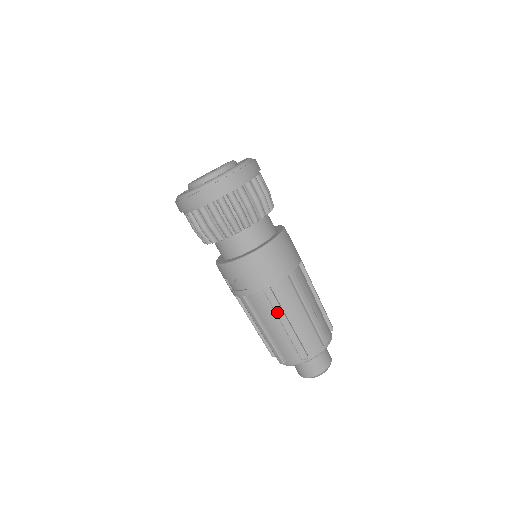
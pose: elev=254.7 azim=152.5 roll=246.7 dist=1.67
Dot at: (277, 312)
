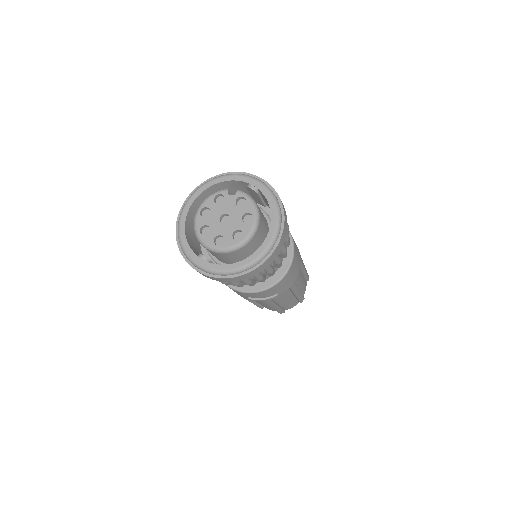
Dot at: (295, 292)
